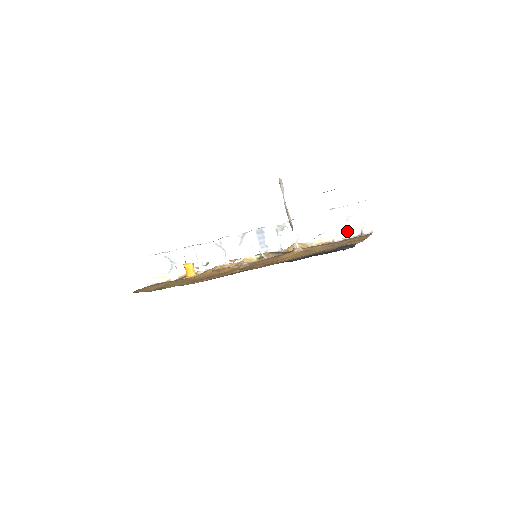
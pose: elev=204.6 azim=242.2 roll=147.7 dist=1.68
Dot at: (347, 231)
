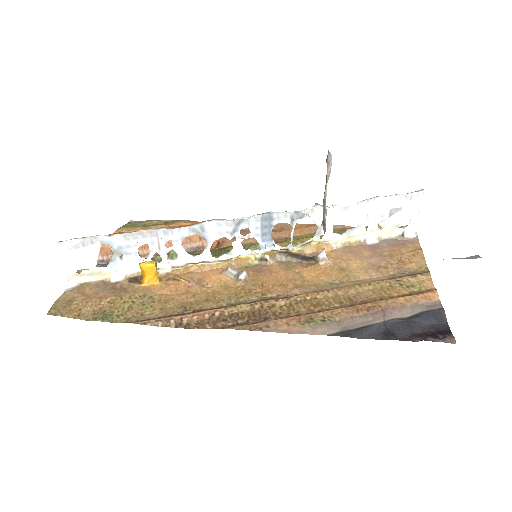
Dot at: (386, 230)
